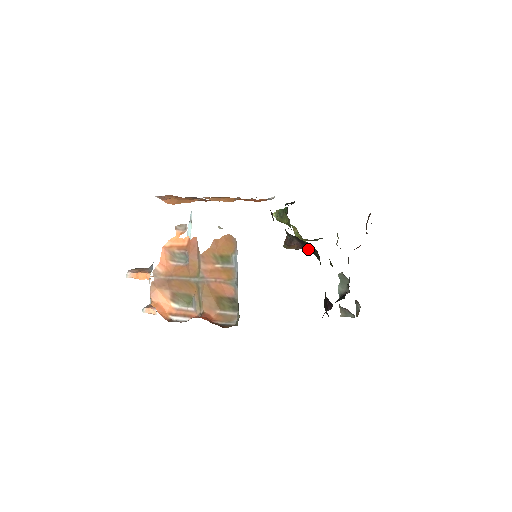
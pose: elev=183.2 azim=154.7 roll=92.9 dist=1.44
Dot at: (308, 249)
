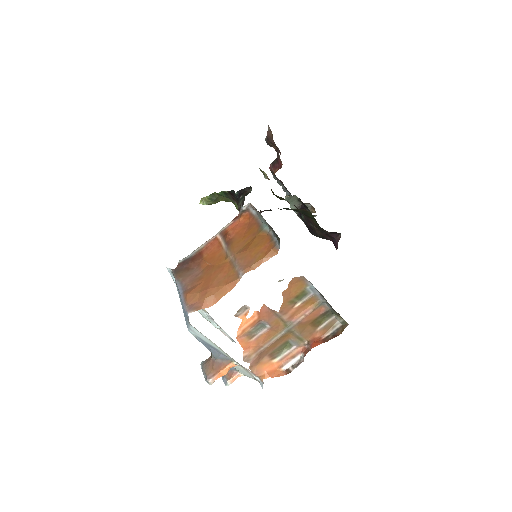
Dot at: occluded
